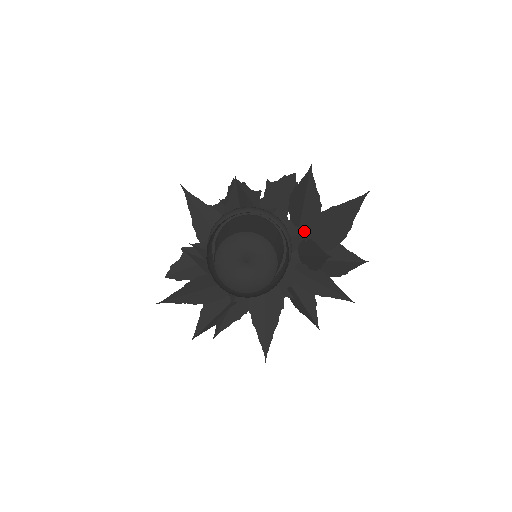
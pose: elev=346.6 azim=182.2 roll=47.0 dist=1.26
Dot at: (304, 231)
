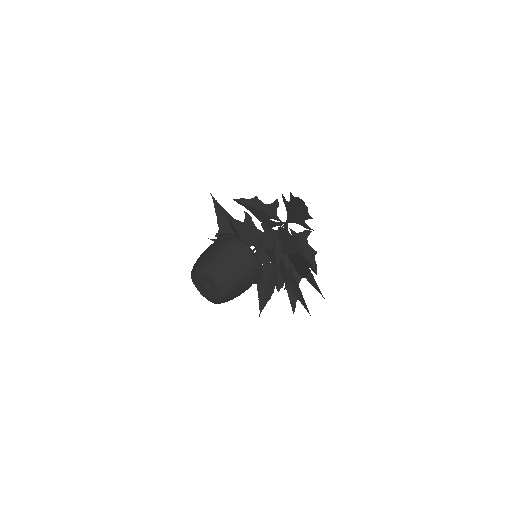
Dot at: (296, 250)
